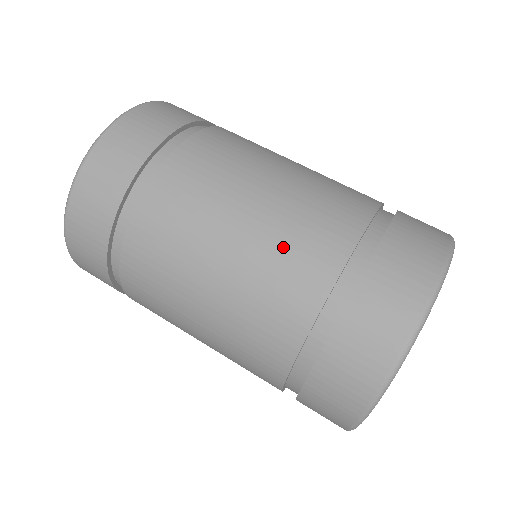
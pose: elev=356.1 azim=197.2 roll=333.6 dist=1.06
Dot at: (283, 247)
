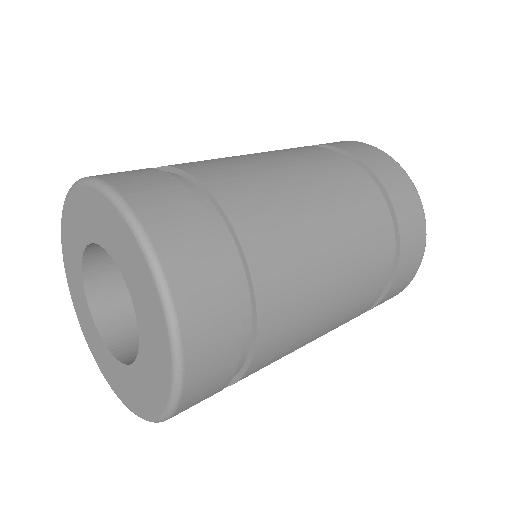
Dot at: (358, 232)
